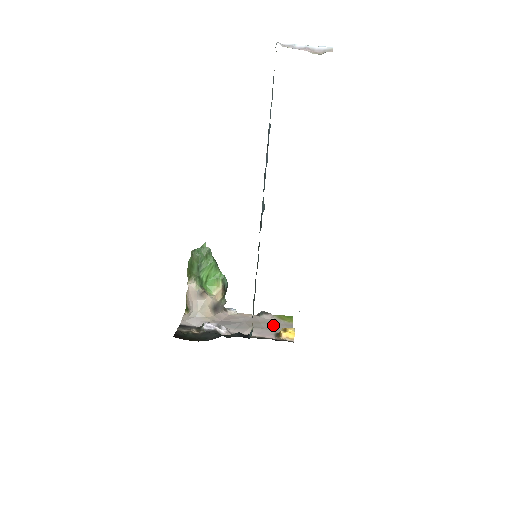
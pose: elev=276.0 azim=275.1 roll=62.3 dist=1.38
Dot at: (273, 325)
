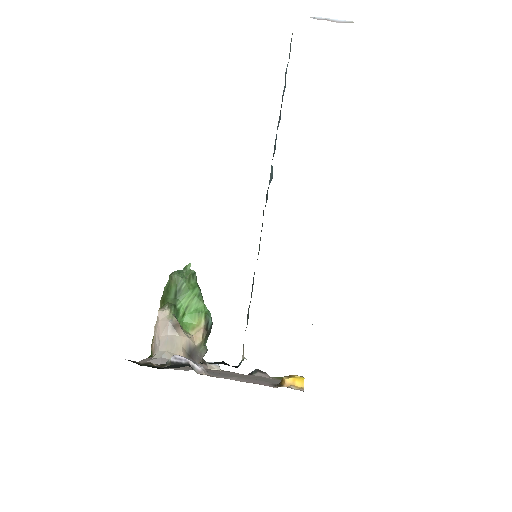
Dot at: (271, 380)
